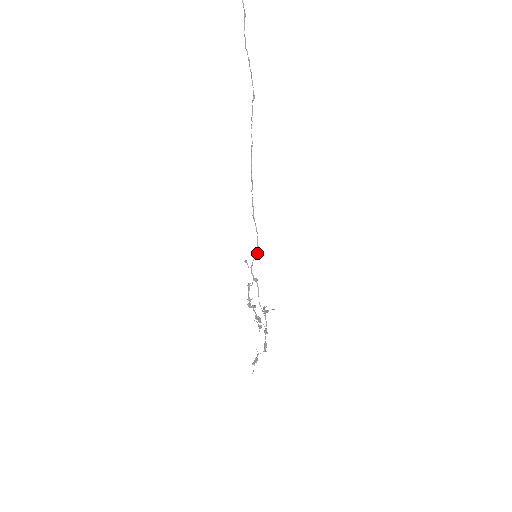
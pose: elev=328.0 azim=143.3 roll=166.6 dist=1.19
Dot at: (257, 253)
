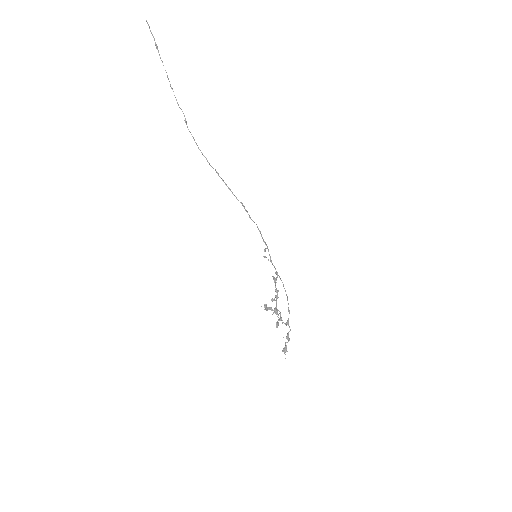
Dot at: (264, 250)
